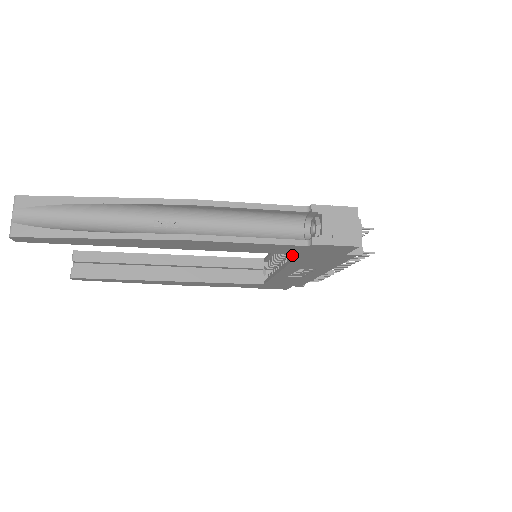
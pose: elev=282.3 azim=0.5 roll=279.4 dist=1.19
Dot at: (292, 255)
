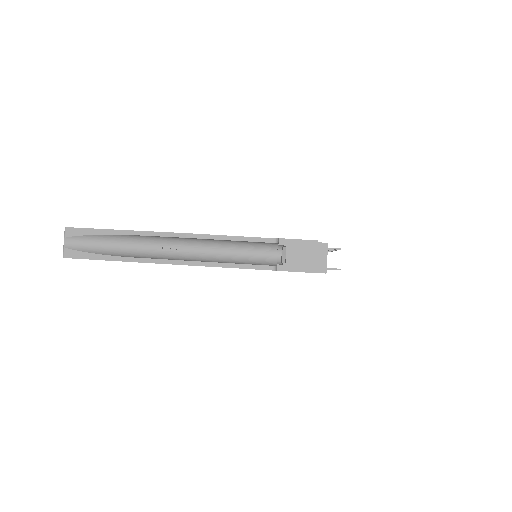
Dot at: occluded
